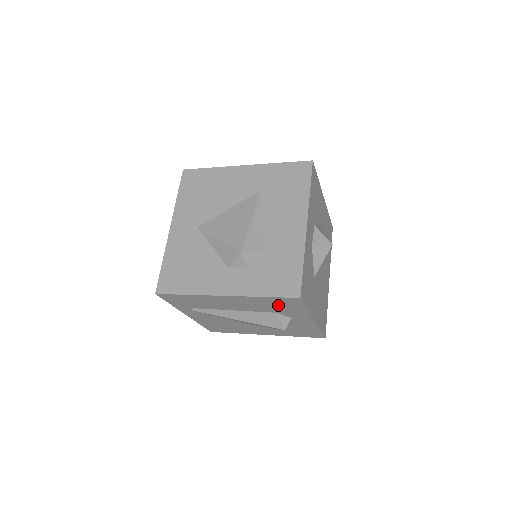
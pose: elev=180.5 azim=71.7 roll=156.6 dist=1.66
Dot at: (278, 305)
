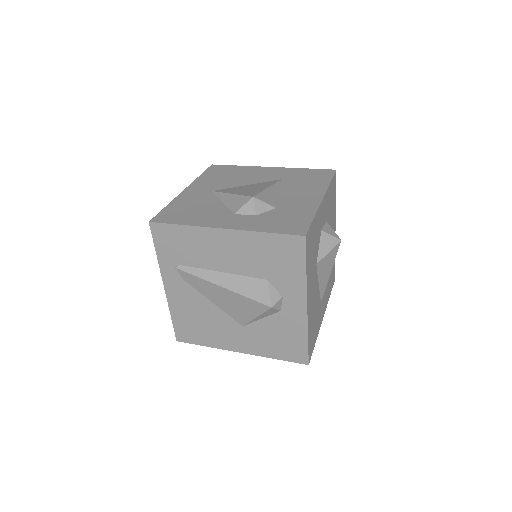
Dot at: (276, 257)
